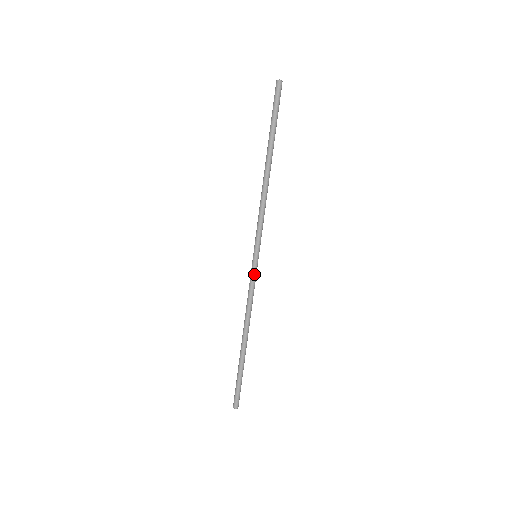
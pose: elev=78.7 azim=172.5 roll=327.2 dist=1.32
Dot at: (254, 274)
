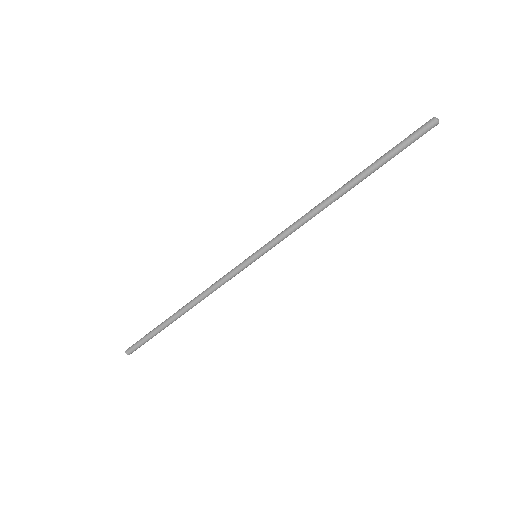
Dot at: (239, 268)
